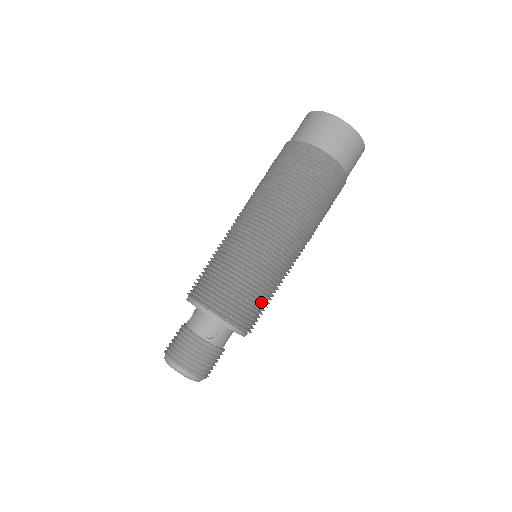
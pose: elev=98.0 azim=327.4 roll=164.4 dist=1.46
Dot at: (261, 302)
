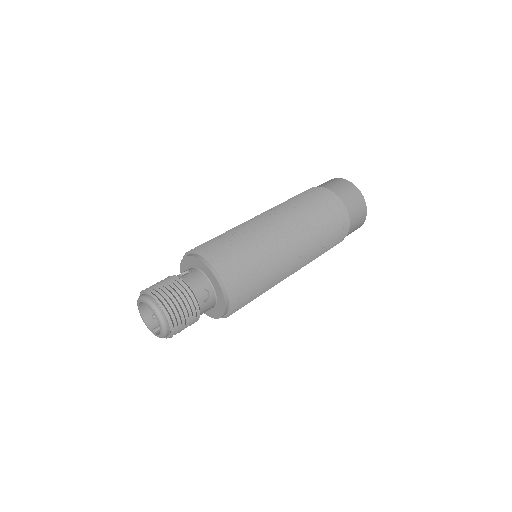
Dot at: (254, 294)
